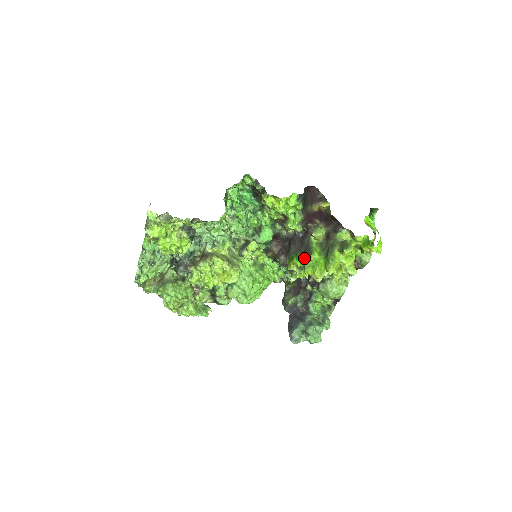
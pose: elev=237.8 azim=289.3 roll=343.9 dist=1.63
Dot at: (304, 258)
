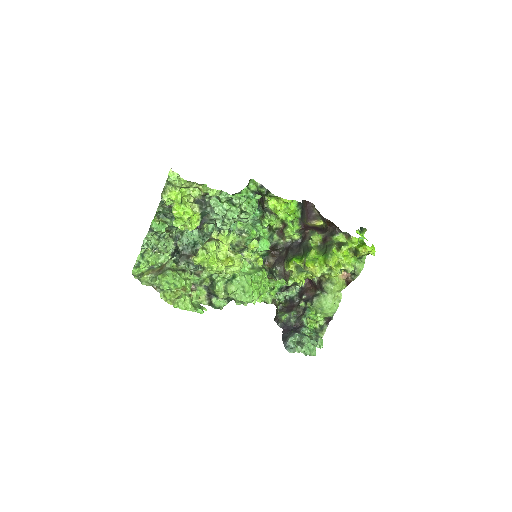
Dot at: (303, 256)
